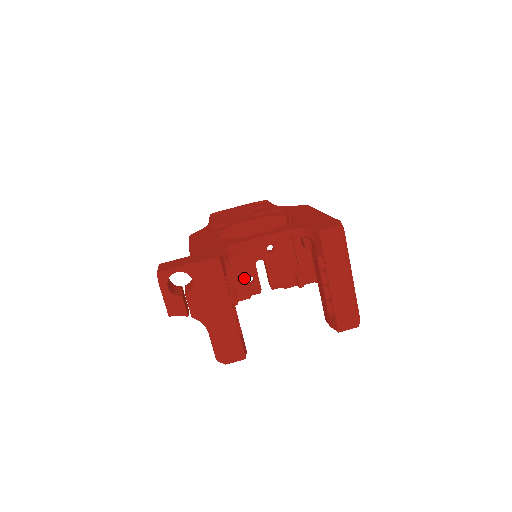
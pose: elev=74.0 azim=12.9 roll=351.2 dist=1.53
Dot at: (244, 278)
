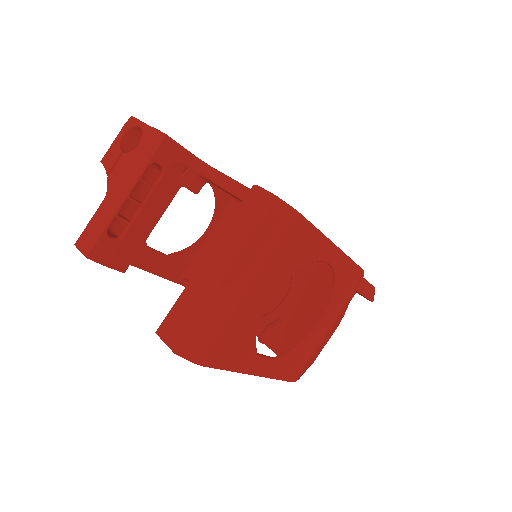
Dot at: occluded
